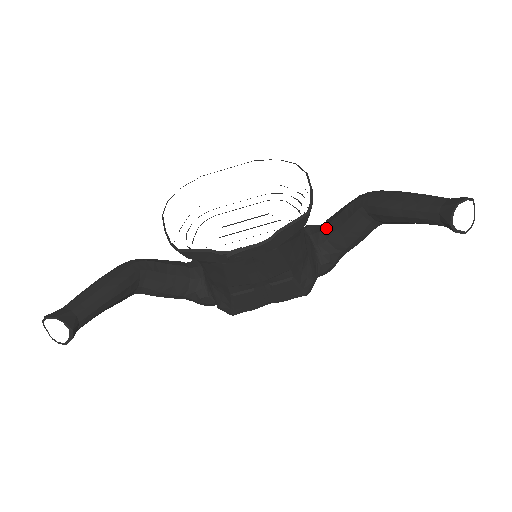
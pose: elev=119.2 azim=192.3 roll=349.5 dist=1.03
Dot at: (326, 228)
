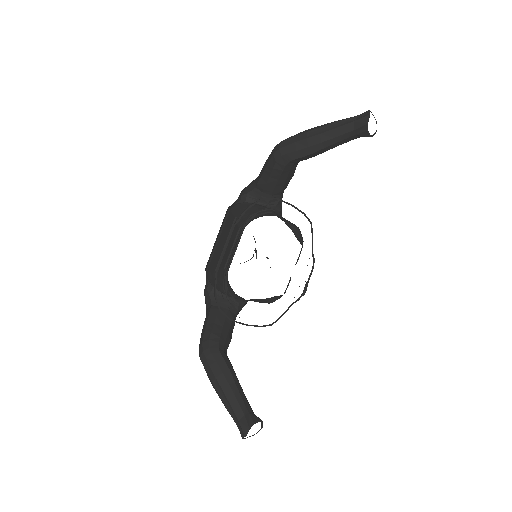
Dot at: (265, 190)
